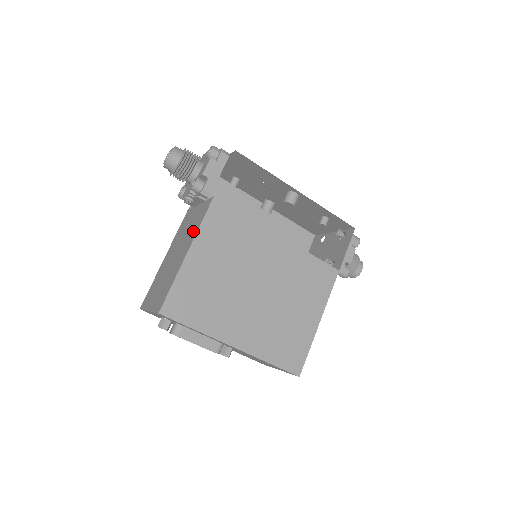
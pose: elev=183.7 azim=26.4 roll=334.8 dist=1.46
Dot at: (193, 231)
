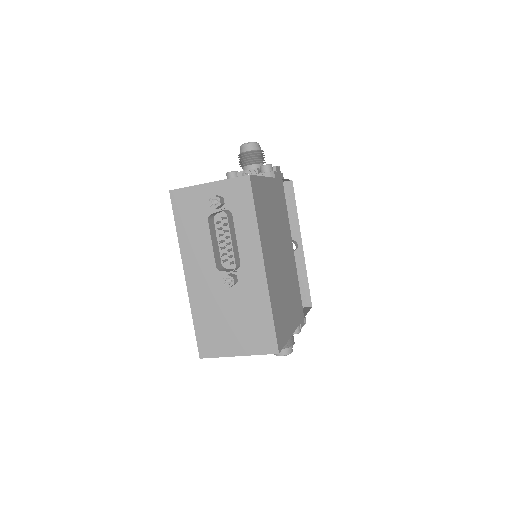
Dot at: occluded
